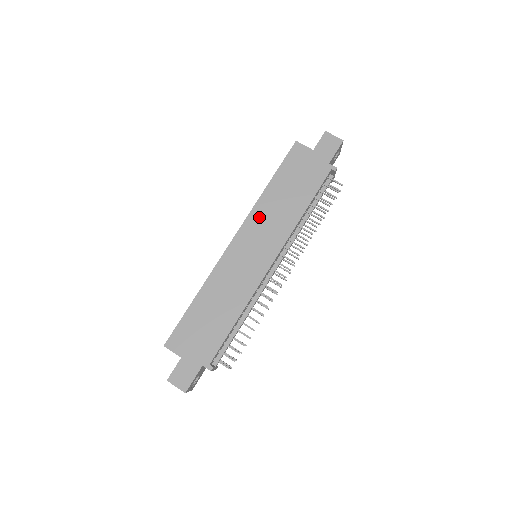
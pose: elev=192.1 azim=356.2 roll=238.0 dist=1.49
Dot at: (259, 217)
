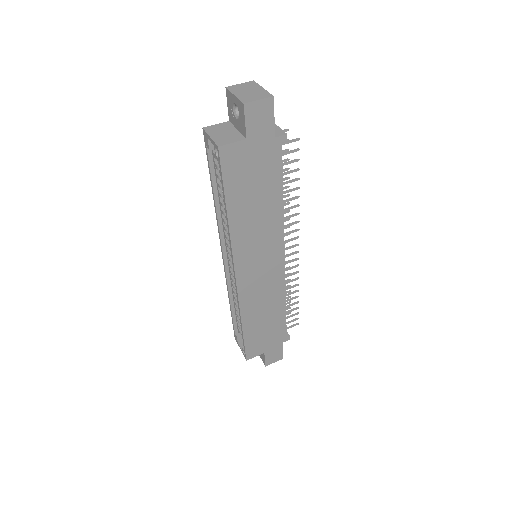
Dot at: (244, 244)
